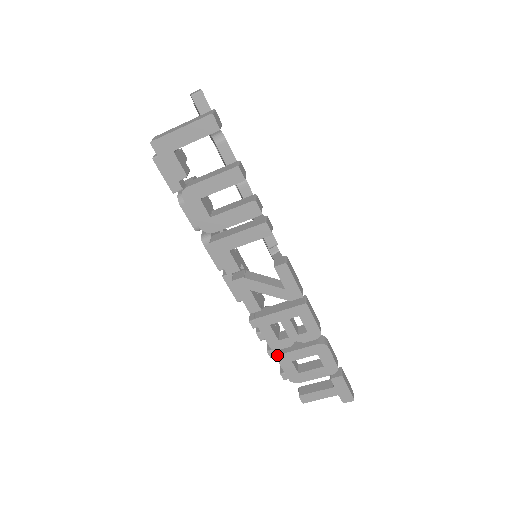
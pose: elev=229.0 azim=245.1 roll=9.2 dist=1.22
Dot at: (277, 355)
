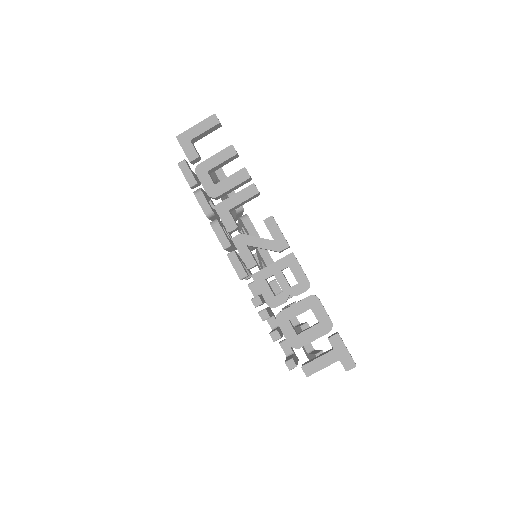
Dot at: (276, 317)
